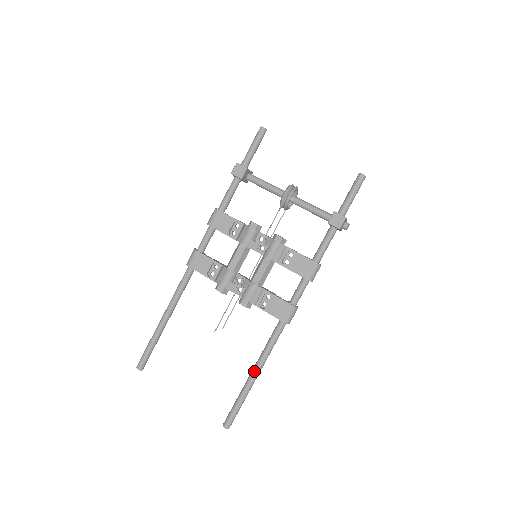
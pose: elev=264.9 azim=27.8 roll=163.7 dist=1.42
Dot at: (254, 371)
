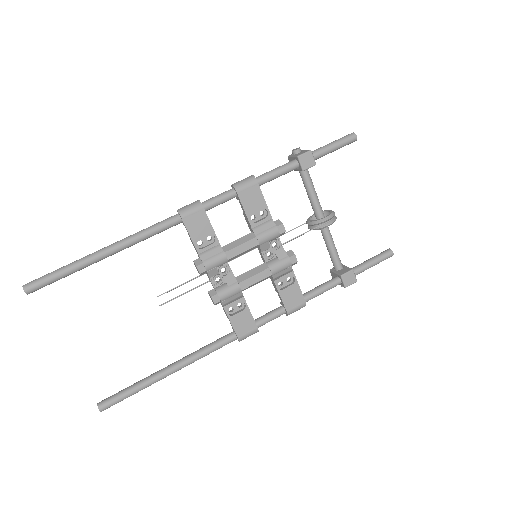
Dot at: (174, 368)
